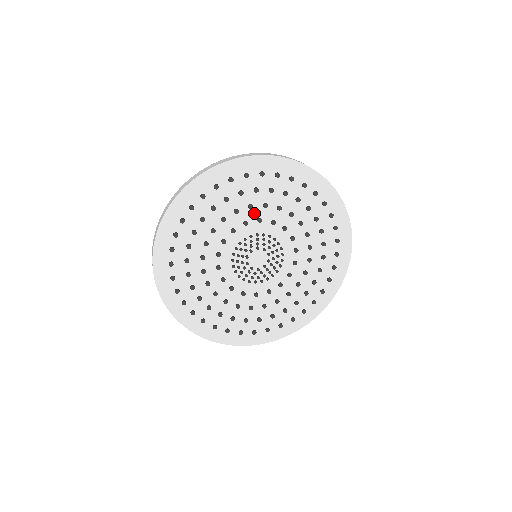
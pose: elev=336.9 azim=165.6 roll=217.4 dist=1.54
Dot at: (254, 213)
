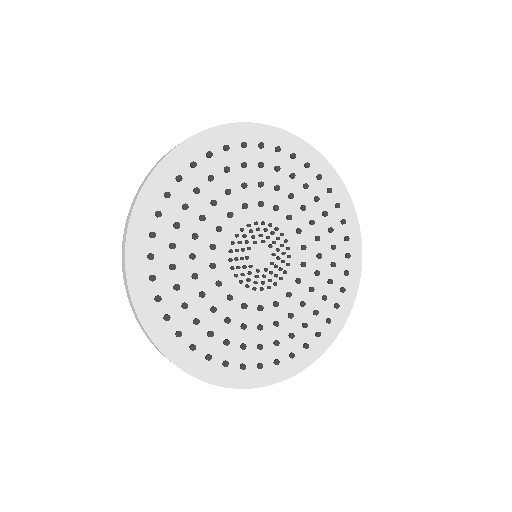
Dot at: (235, 200)
